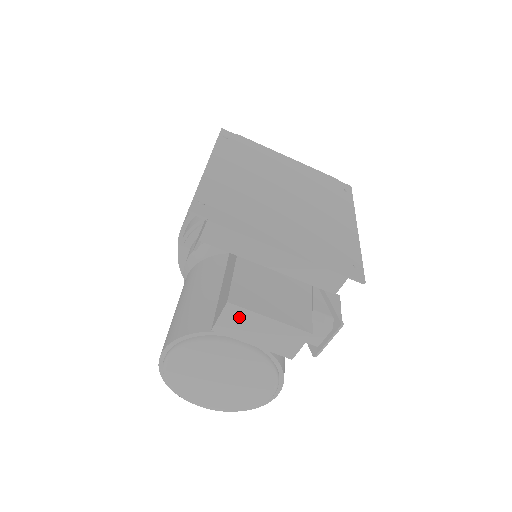
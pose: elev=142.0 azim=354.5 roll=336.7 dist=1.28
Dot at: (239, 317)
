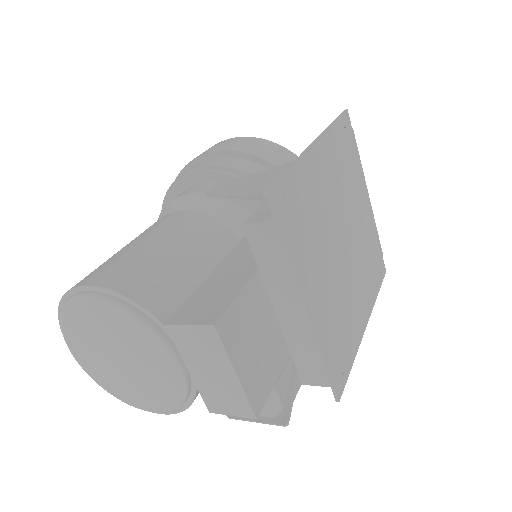
Dot at: (208, 344)
